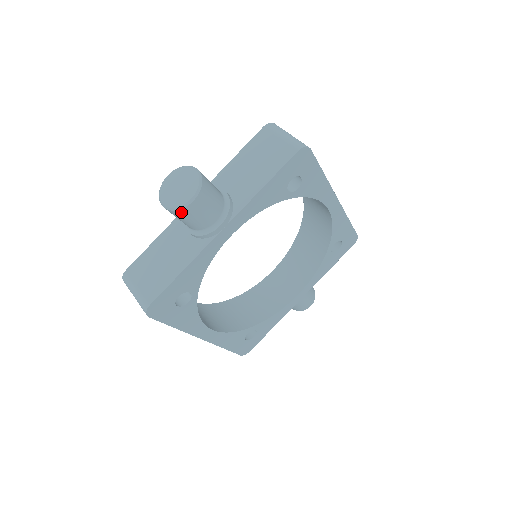
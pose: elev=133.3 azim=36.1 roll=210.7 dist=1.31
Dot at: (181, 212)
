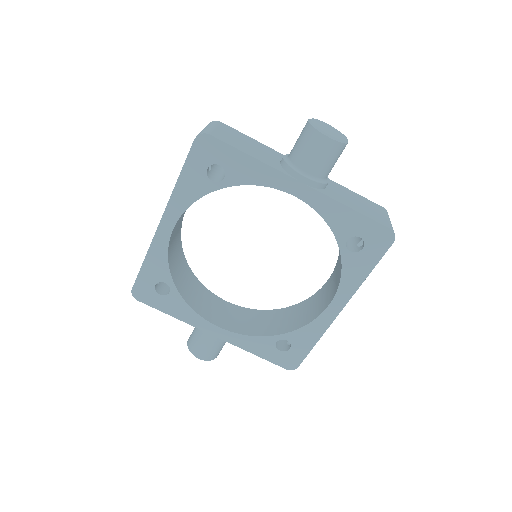
Dot at: (313, 132)
